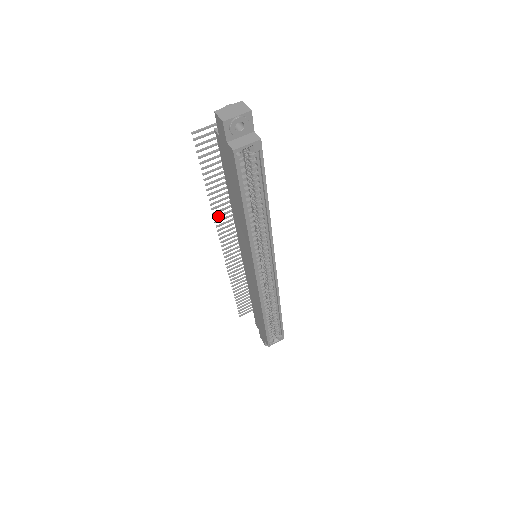
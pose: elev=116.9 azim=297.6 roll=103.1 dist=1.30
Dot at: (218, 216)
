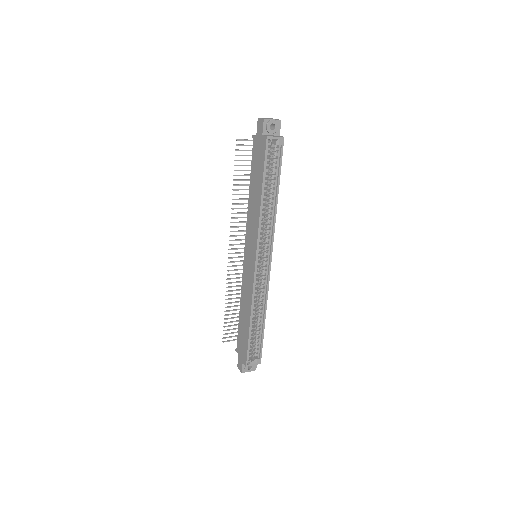
Dot at: (234, 217)
